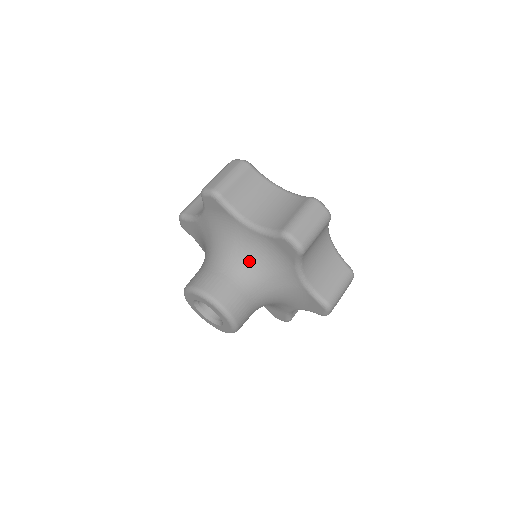
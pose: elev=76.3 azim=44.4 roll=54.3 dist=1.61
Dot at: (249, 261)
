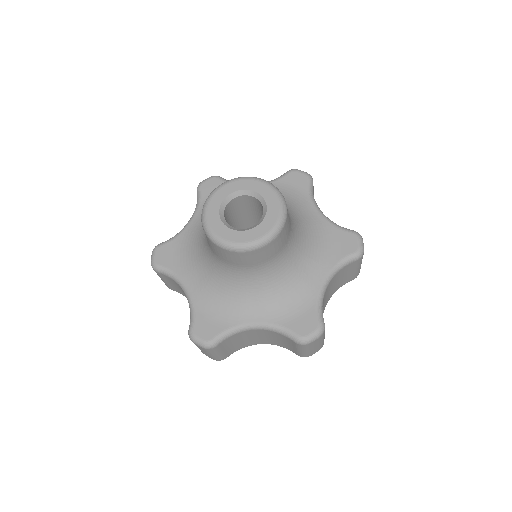
Dot at: occluded
